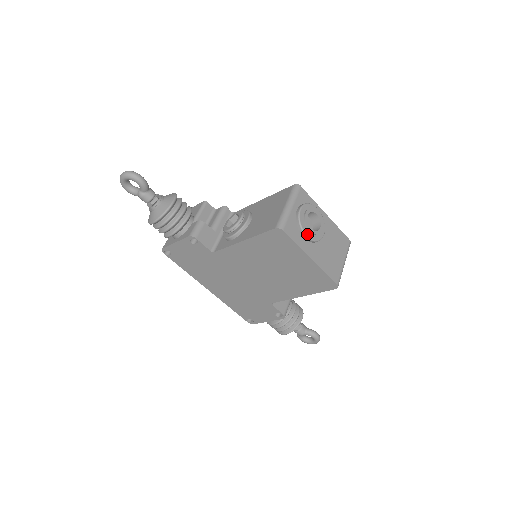
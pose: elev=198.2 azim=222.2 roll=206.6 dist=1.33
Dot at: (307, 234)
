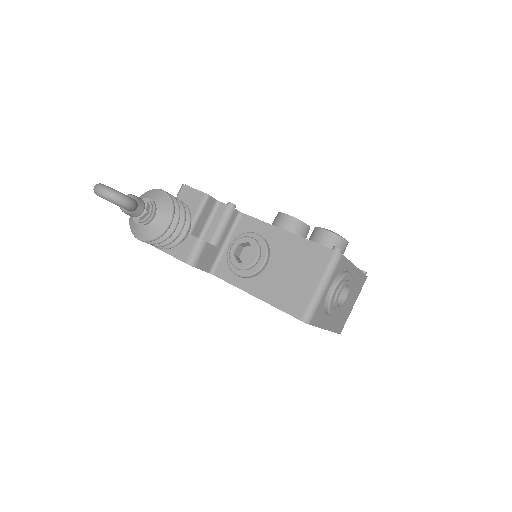
Dot at: (332, 313)
